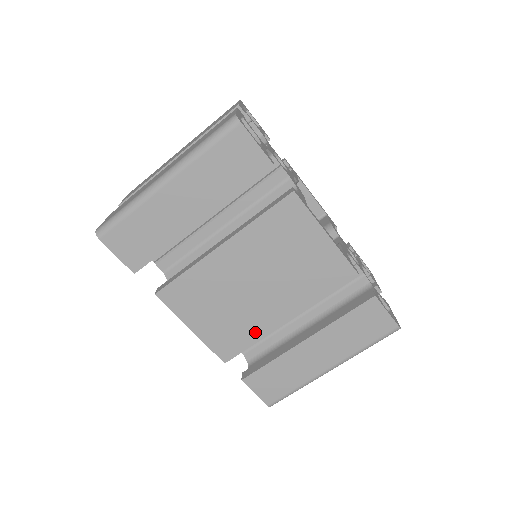
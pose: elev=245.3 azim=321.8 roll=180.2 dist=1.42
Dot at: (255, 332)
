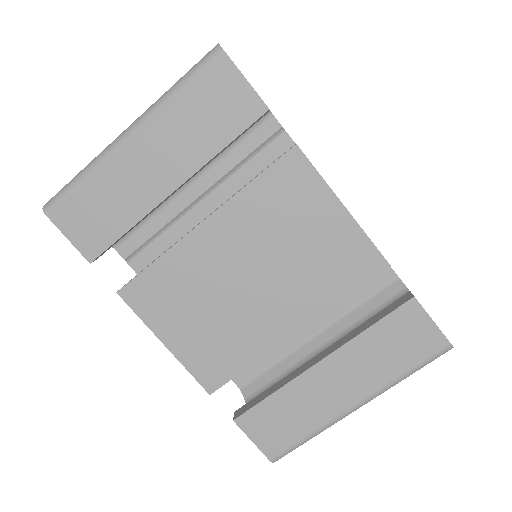
Dot at: (250, 349)
